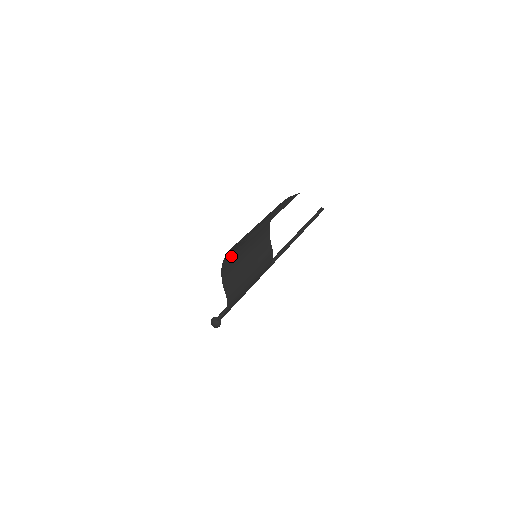
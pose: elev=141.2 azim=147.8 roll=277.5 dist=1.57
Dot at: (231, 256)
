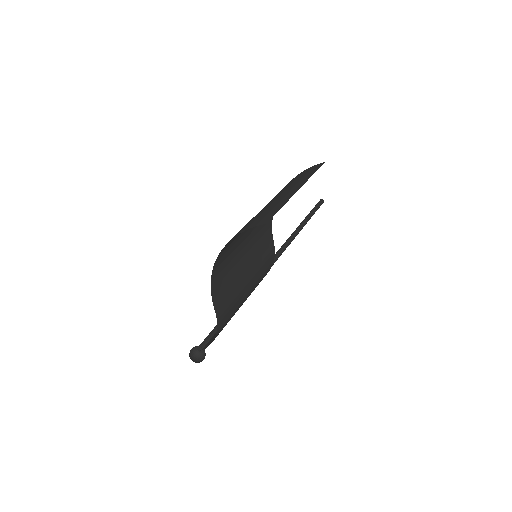
Dot at: (225, 254)
